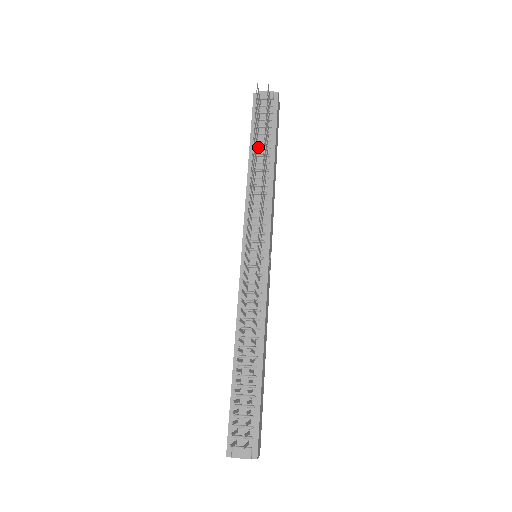
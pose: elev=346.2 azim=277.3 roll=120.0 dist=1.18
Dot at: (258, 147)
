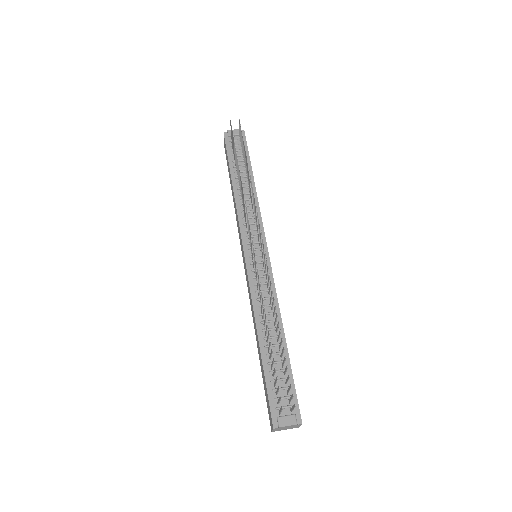
Dot at: occluded
